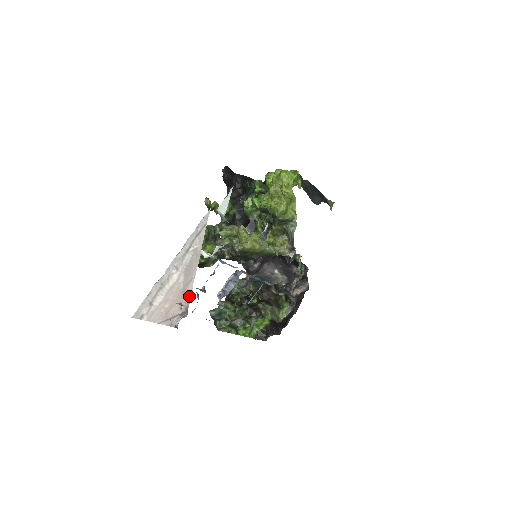
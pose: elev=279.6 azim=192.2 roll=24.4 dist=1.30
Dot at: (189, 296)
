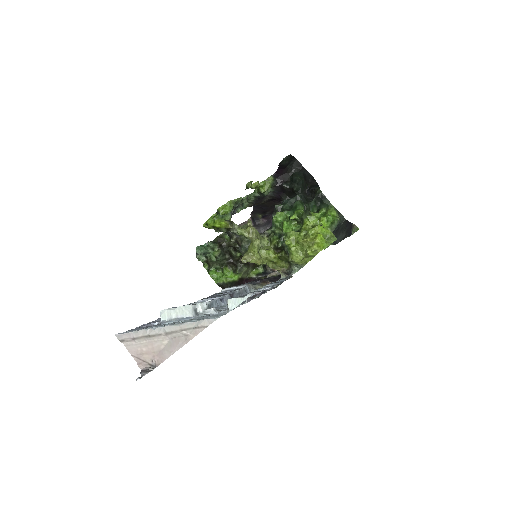
Dot at: (163, 360)
